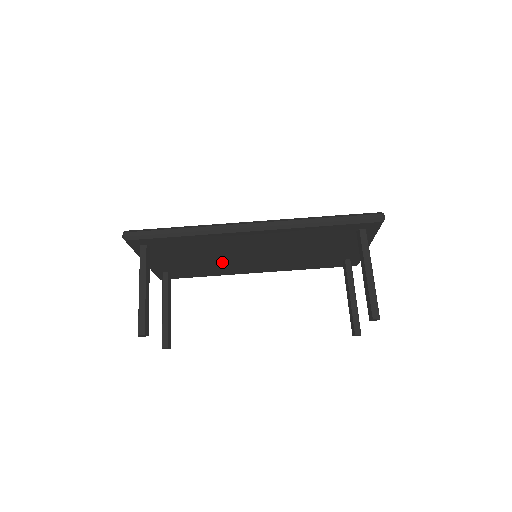
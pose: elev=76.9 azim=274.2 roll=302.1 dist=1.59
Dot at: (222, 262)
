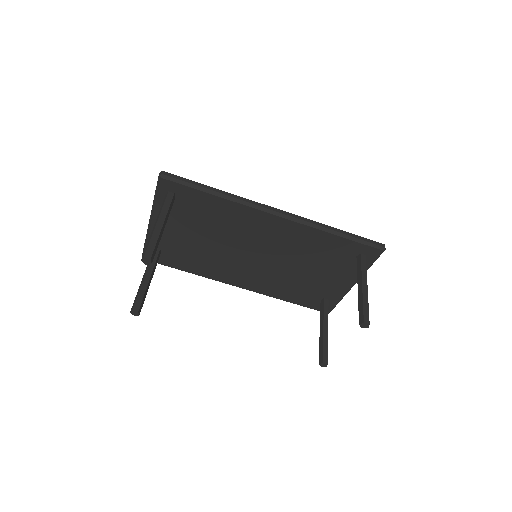
Dot at: (219, 254)
